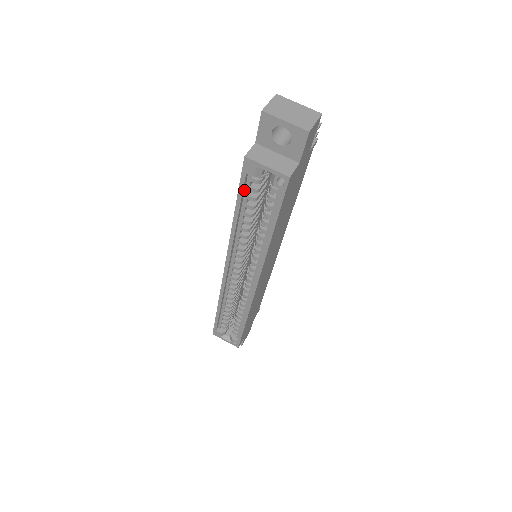
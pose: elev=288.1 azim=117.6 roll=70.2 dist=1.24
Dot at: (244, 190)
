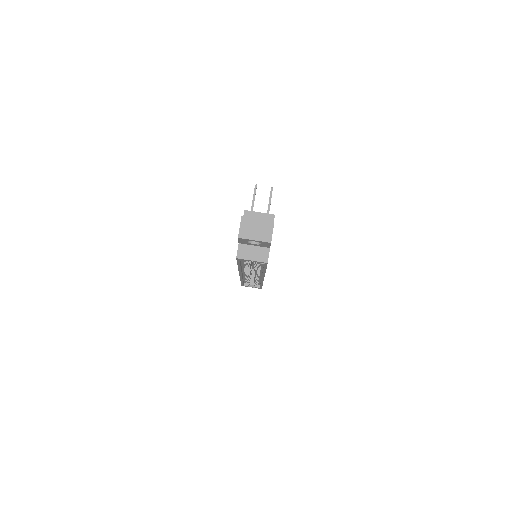
Dot at: (240, 261)
